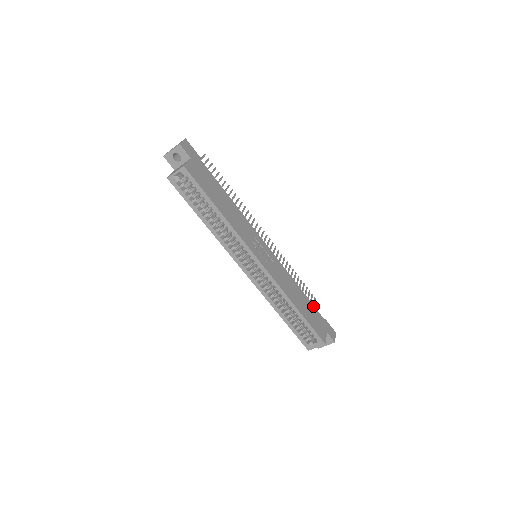
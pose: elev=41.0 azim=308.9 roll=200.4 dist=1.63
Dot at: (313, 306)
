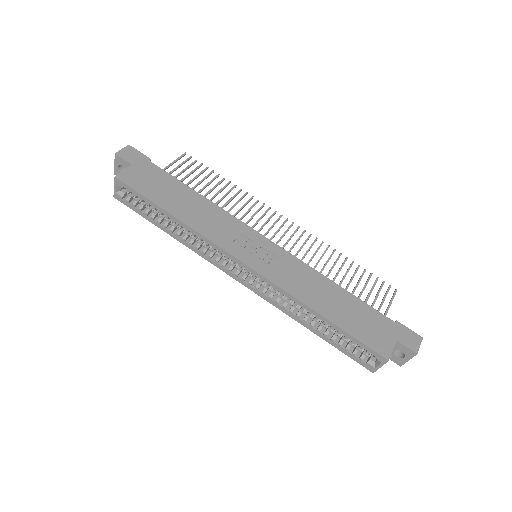
Dot at: (365, 305)
